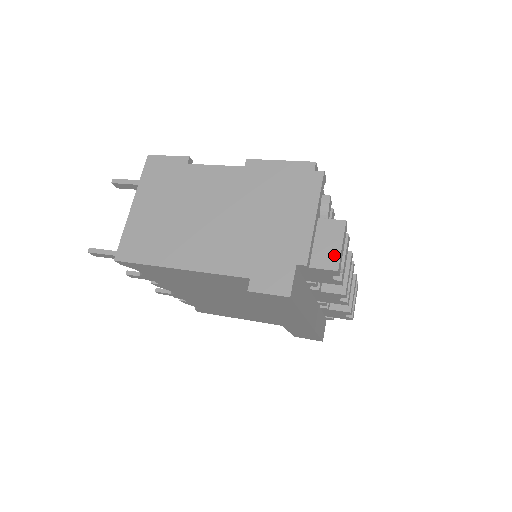
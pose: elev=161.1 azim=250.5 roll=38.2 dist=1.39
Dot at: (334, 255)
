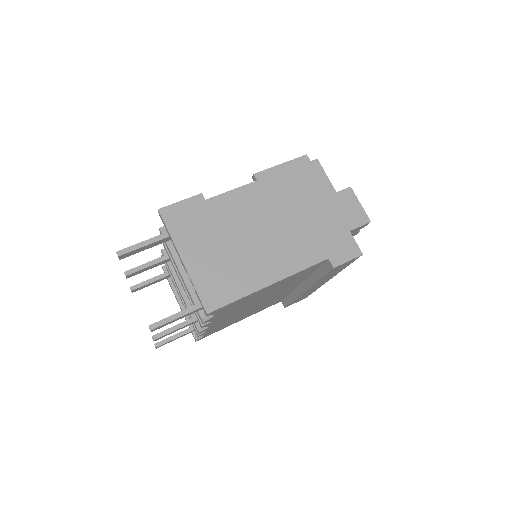
Dot at: (361, 213)
